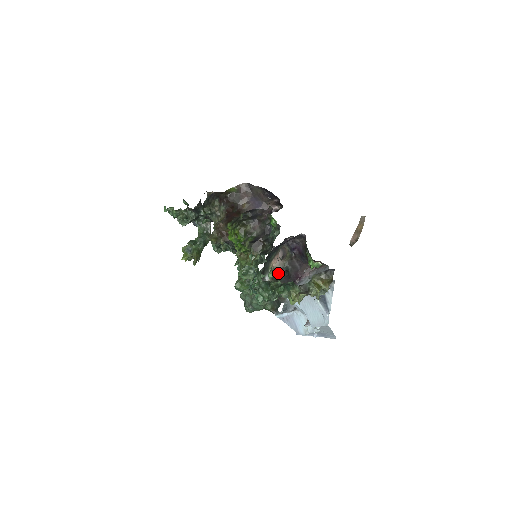
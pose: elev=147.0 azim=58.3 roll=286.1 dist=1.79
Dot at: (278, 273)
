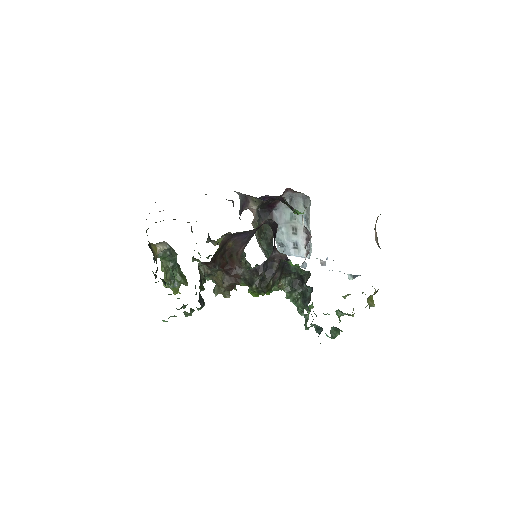
Dot at: (257, 222)
